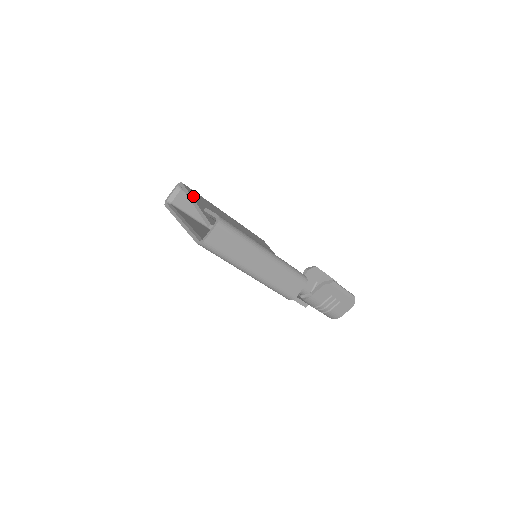
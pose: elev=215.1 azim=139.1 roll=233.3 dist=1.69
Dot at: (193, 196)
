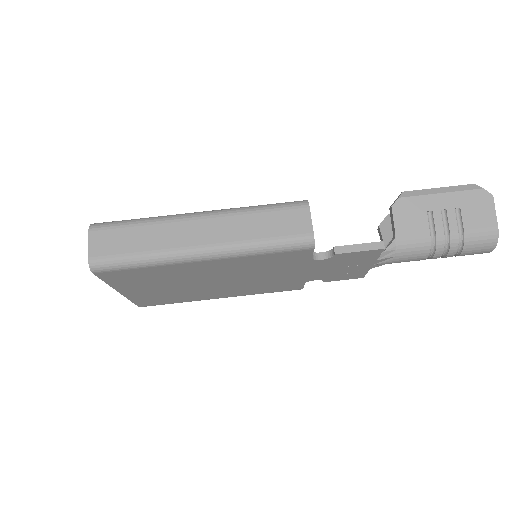
Dot at: occluded
